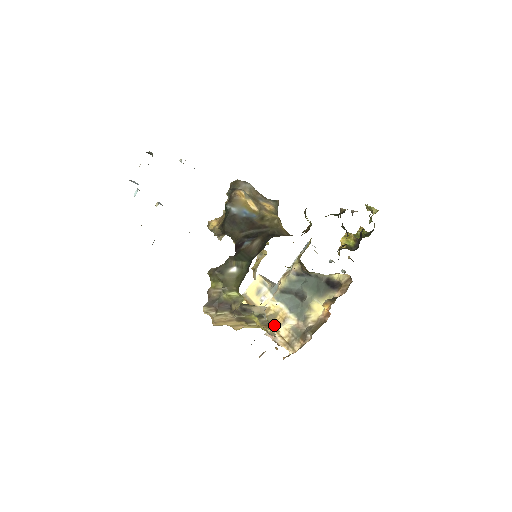
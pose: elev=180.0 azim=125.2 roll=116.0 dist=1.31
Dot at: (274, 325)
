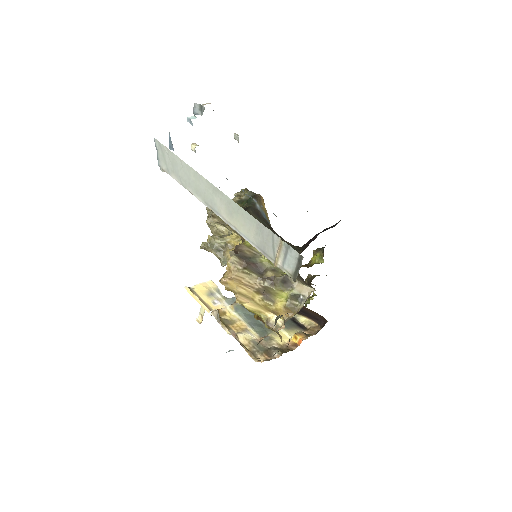
Dot at: (231, 329)
